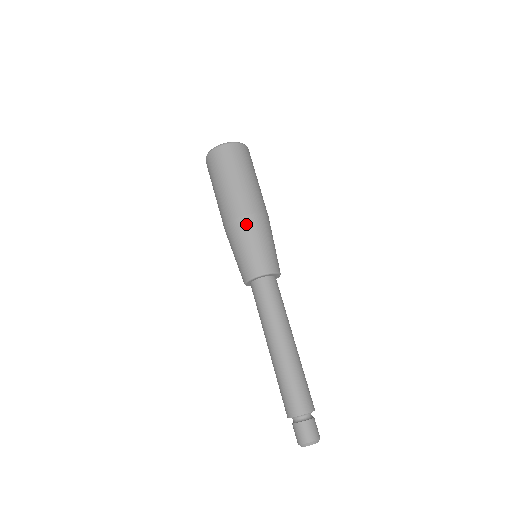
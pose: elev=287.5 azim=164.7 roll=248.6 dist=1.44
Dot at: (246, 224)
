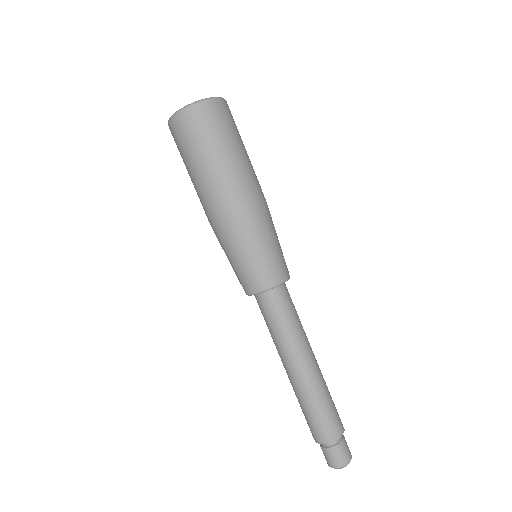
Dot at: (227, 230)
